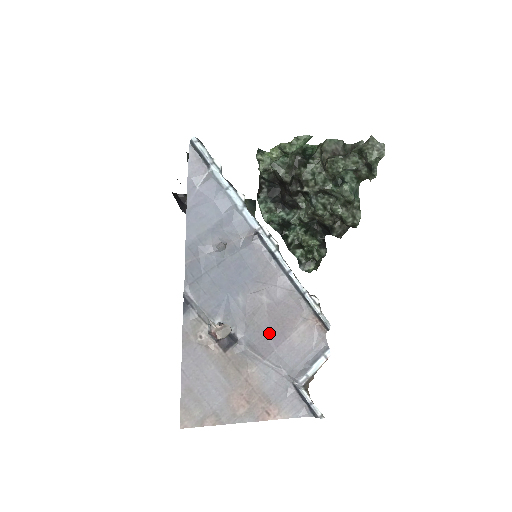
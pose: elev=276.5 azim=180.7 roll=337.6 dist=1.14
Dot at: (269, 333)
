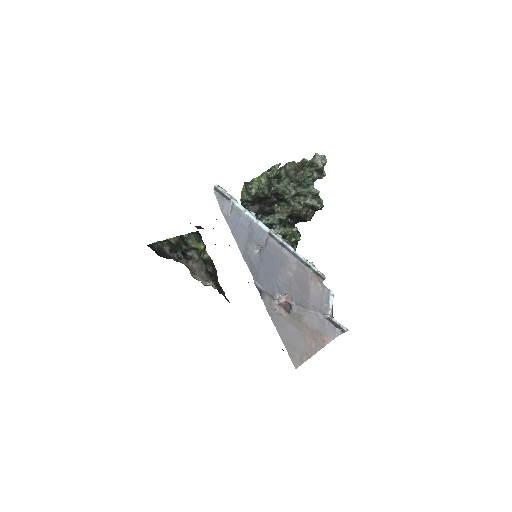
Dot at: (301, 293)
